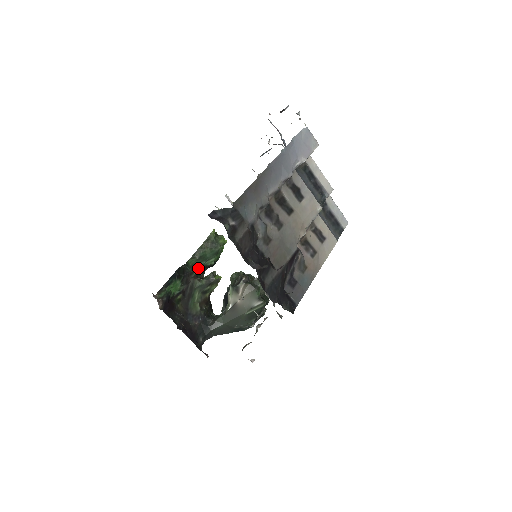
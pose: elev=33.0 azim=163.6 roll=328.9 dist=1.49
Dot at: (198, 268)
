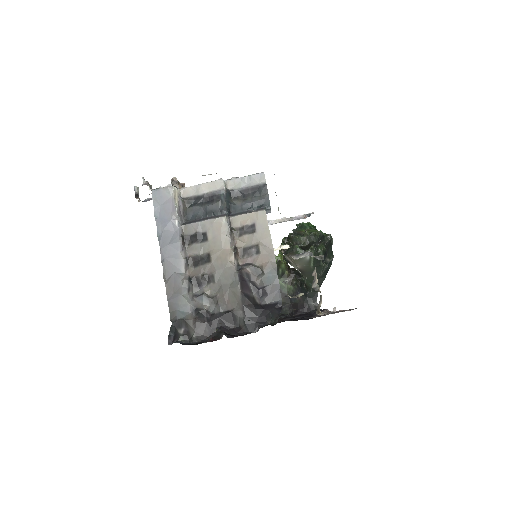
Dot at: occluded
